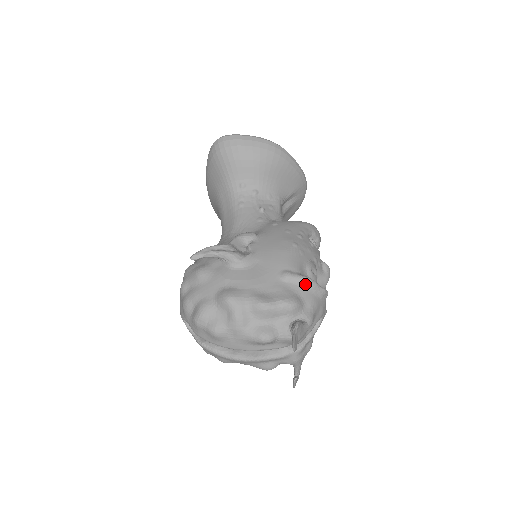
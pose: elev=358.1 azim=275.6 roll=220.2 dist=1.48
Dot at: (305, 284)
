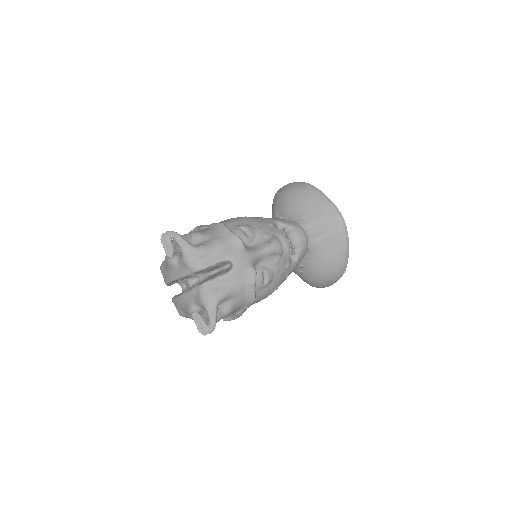
Dot at: (217, 227)
